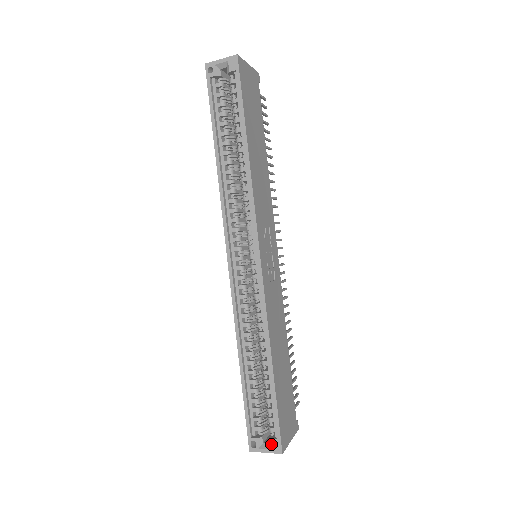
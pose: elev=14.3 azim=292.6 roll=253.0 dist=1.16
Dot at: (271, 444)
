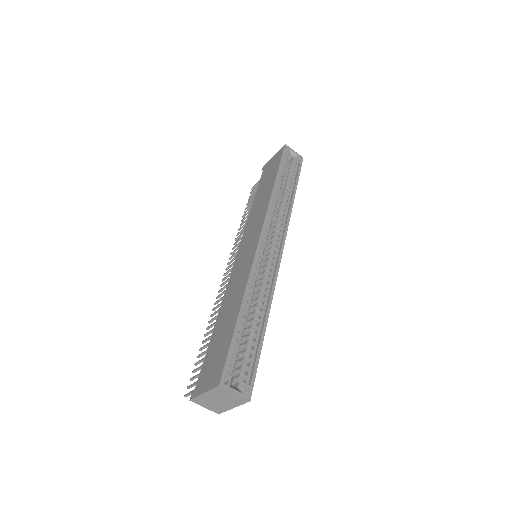
Dot at: (243, 387)
